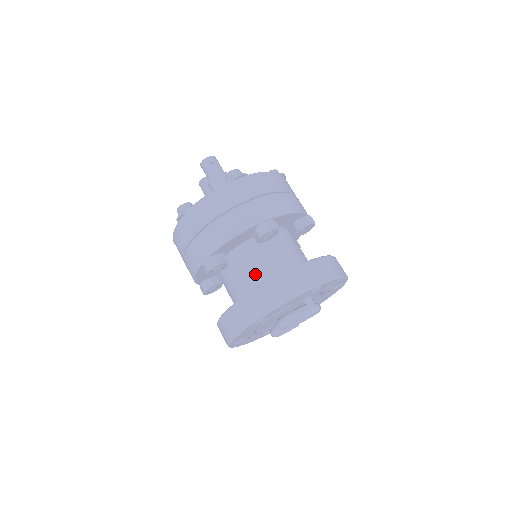
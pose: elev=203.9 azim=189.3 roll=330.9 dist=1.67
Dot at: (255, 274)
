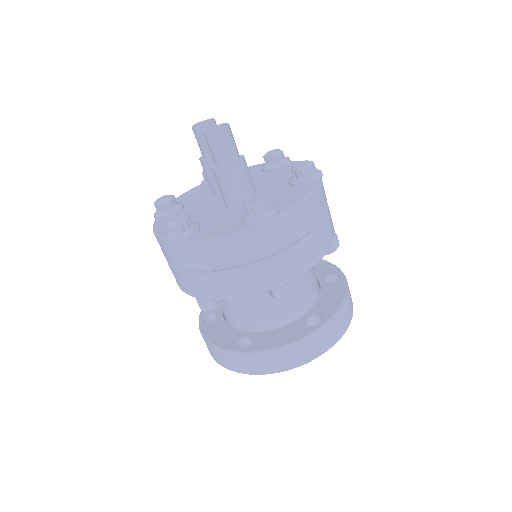
Dot at: (256, 314)
